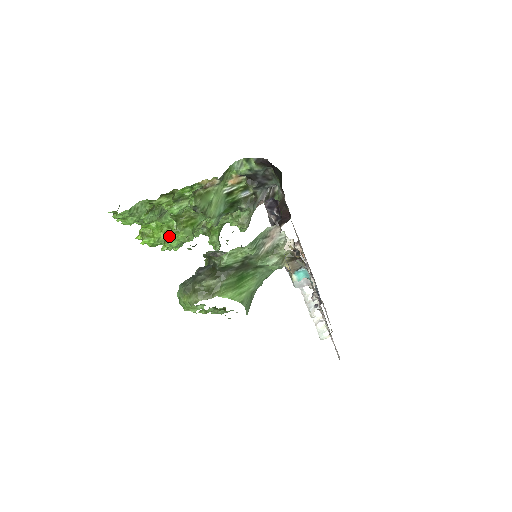
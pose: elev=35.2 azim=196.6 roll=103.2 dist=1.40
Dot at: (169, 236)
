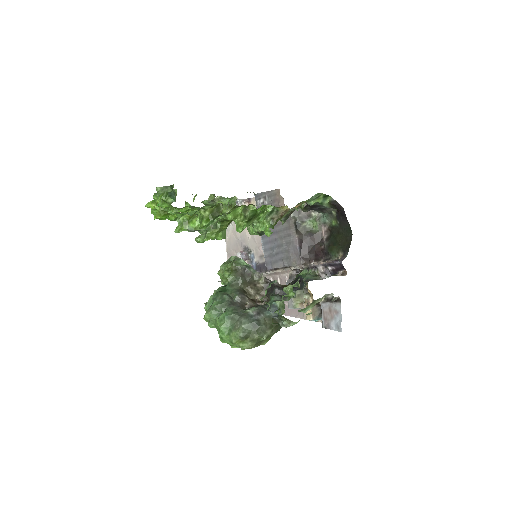
Dot at: (196, 225)
